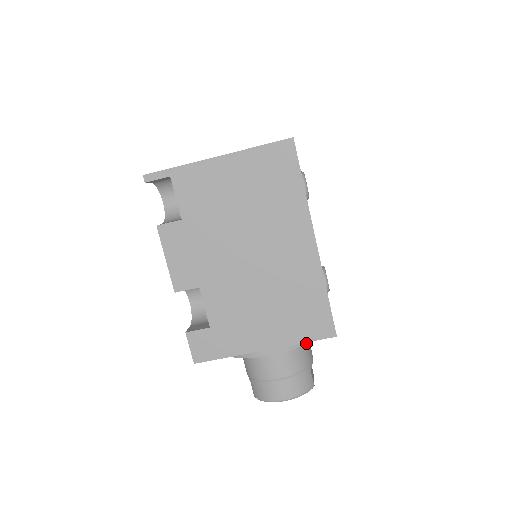
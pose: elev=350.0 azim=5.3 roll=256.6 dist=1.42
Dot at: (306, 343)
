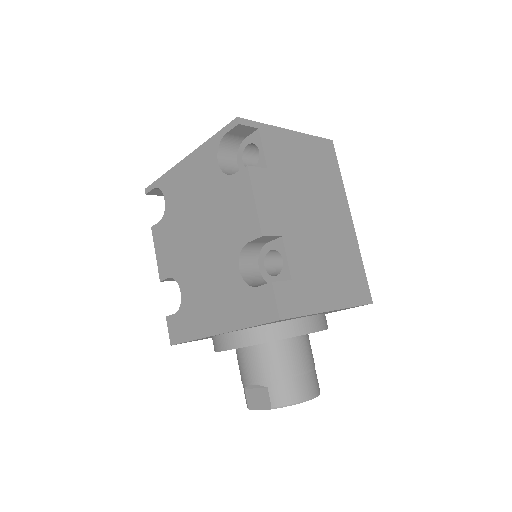
Dot at: occluded
